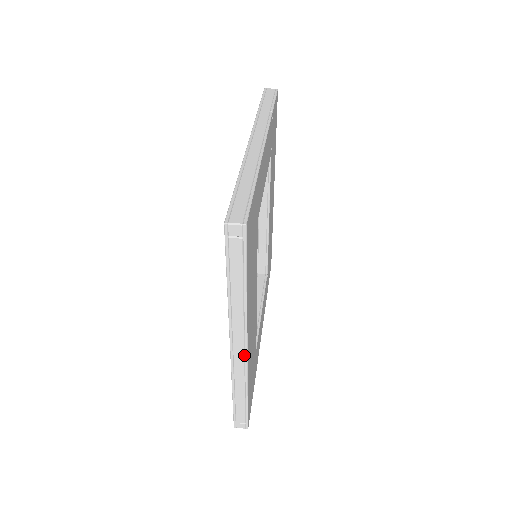
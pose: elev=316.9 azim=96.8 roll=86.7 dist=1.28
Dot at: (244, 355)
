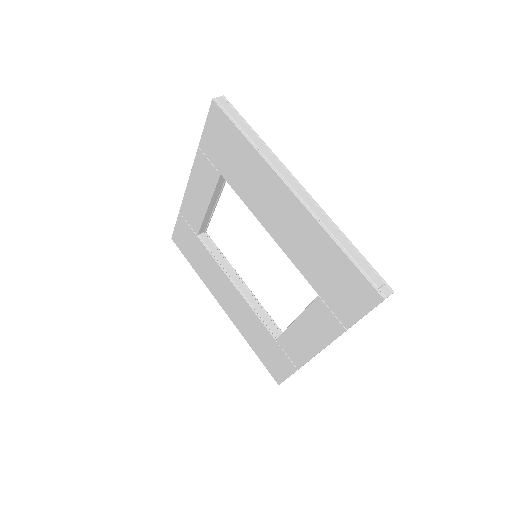
Dot at: (305, 193)
